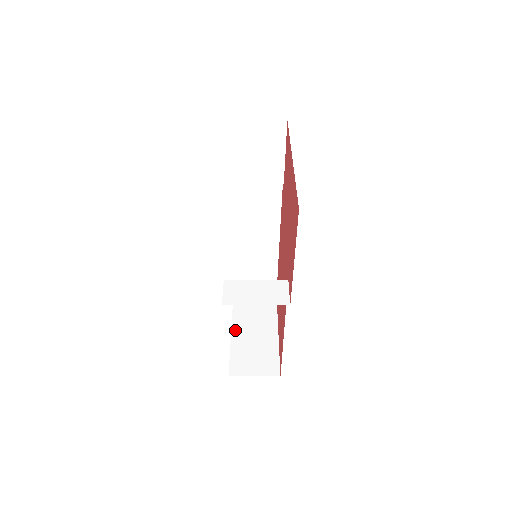
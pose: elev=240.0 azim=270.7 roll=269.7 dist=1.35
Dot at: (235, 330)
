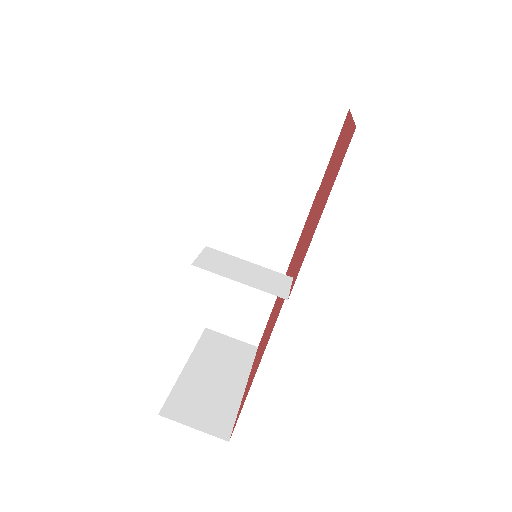
Dot at: (191, 366)
